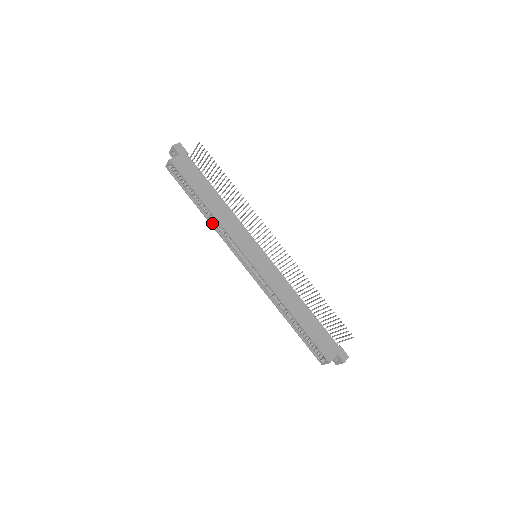
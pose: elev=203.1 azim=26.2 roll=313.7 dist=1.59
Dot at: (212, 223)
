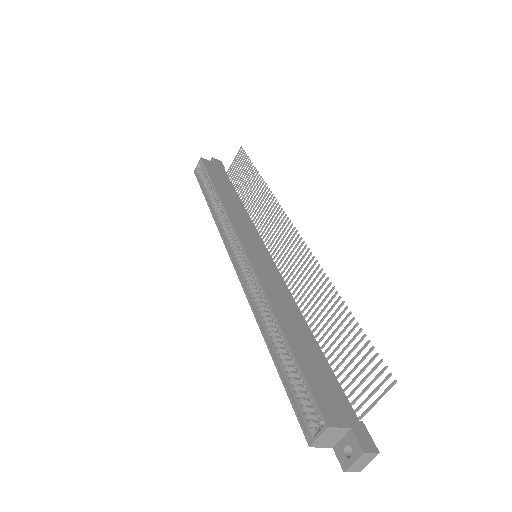
Dot at: (216, 217)
